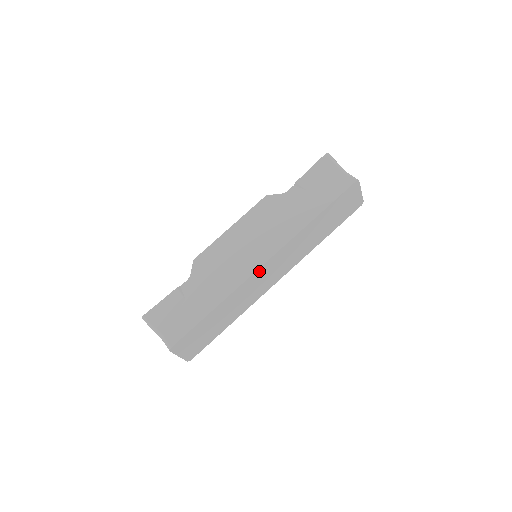
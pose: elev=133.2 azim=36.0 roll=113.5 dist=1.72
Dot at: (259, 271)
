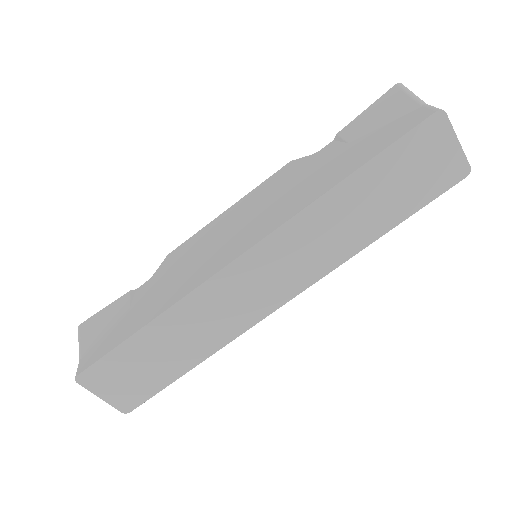
Dot at: (232, 269)
